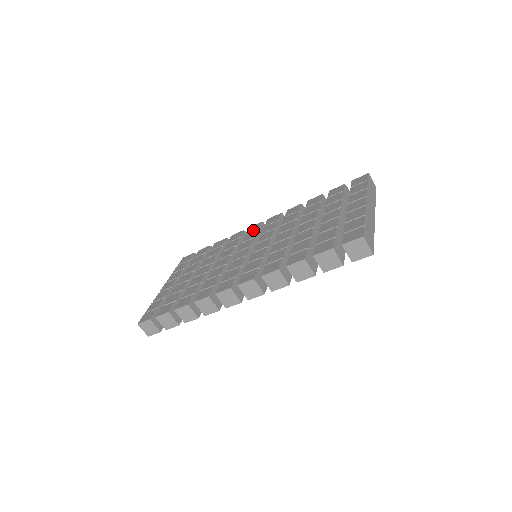
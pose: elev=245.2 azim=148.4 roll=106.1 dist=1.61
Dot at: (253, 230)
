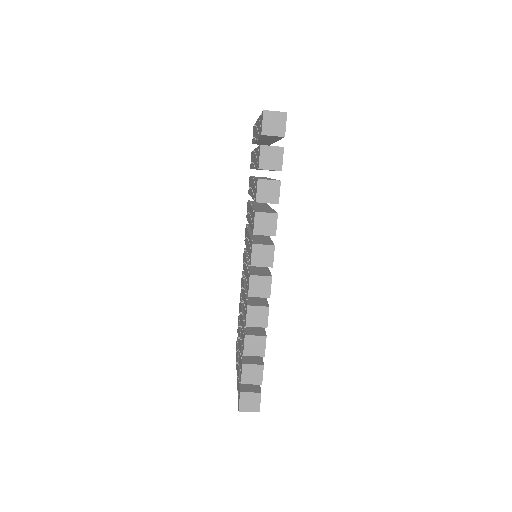
Dot at: occluded
